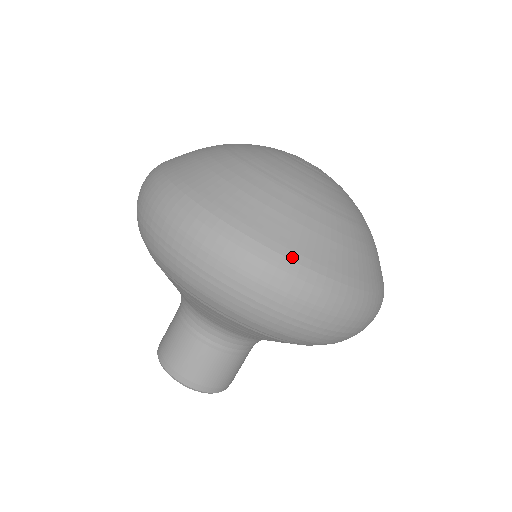
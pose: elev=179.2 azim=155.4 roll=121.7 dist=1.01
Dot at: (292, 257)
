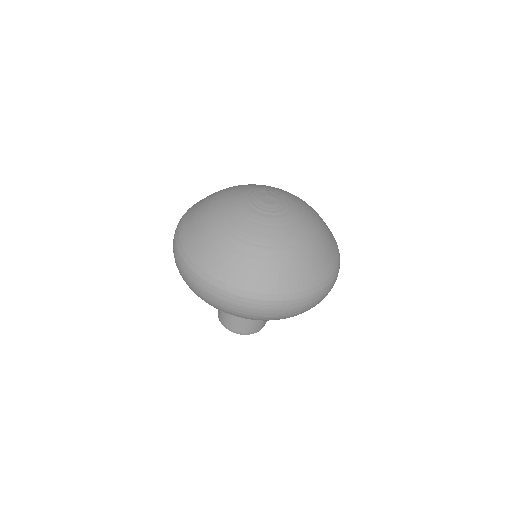
Dot at: (266, 292)
